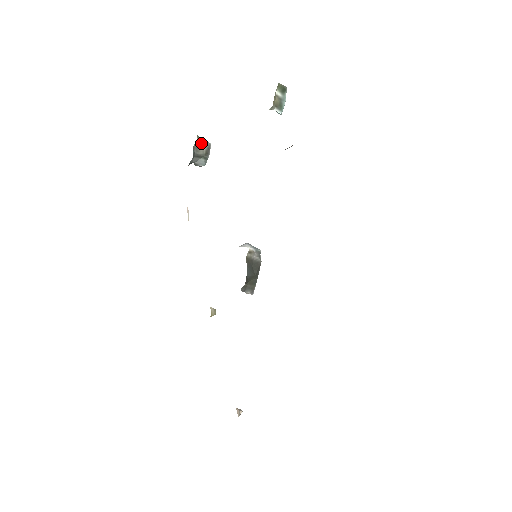
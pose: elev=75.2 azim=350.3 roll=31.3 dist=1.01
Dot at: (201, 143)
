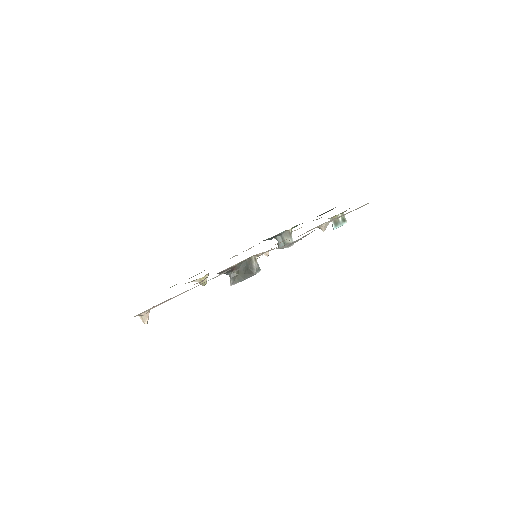
Dot at: (290, 236)
